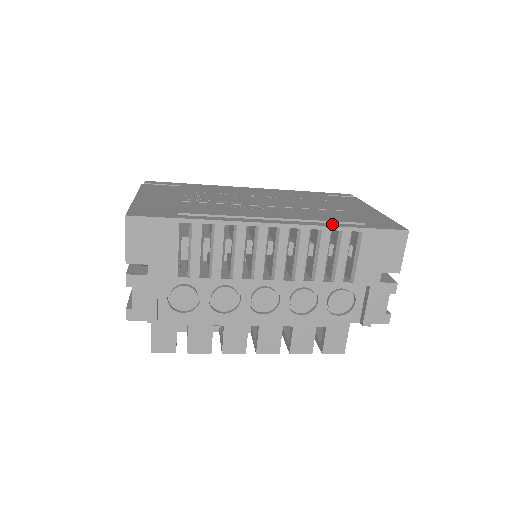
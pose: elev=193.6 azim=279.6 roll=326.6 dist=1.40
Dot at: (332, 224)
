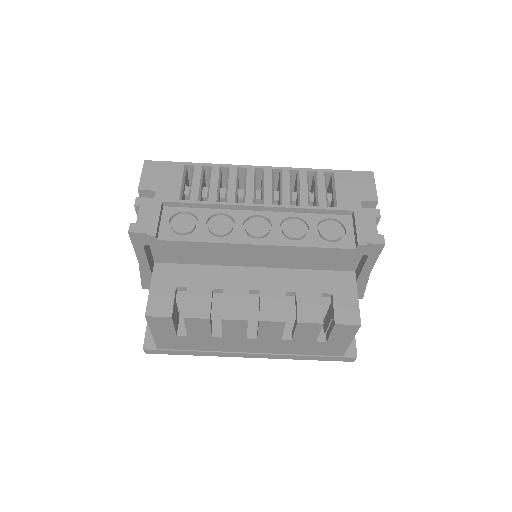
Dot at: (308, 172)
